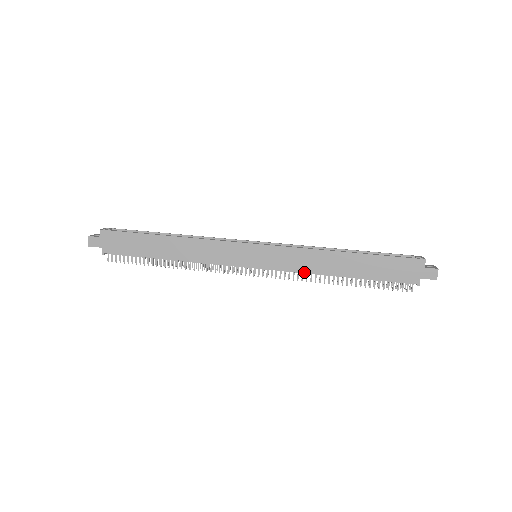
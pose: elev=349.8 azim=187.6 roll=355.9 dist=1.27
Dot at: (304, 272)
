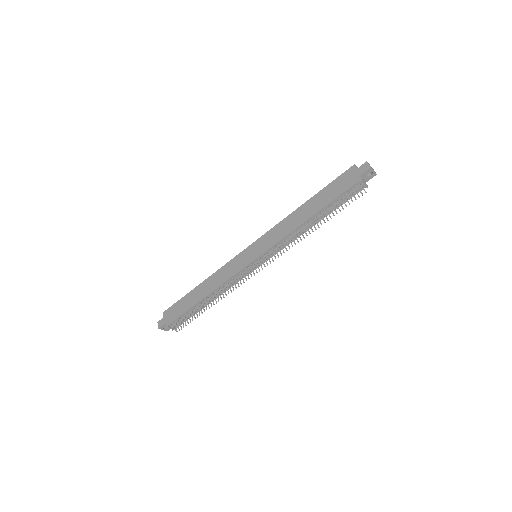
Dot at: (285, 236)
